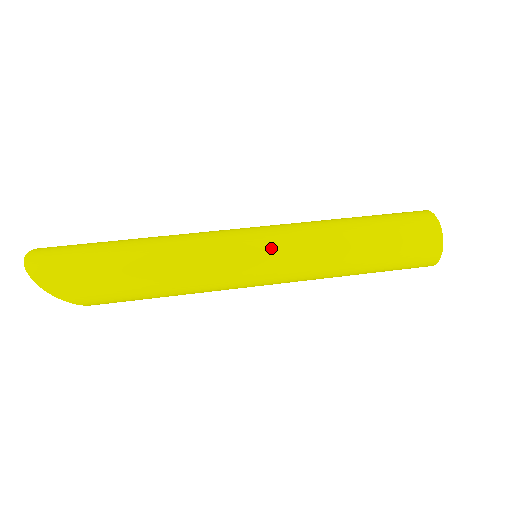
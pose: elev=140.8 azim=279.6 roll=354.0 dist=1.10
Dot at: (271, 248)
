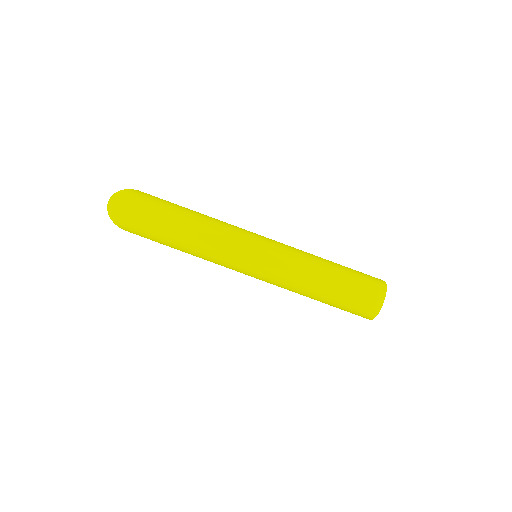
Dot at: (261, 269)
